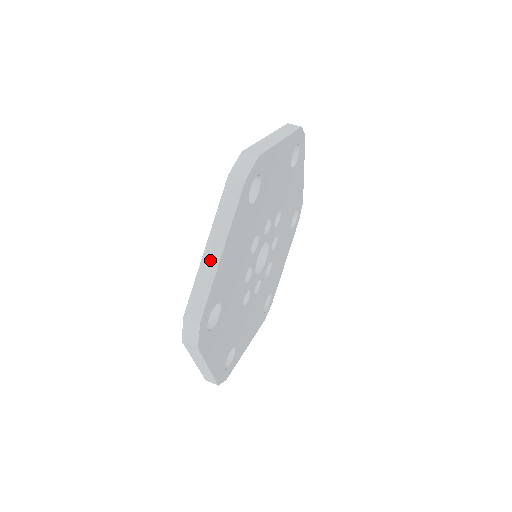
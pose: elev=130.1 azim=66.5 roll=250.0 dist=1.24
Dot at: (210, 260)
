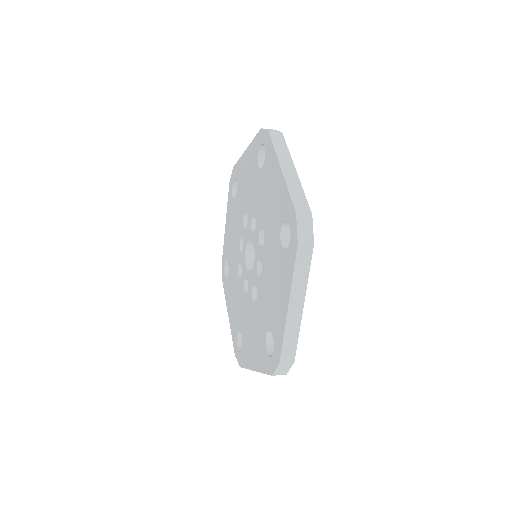
Dot at: occluded
